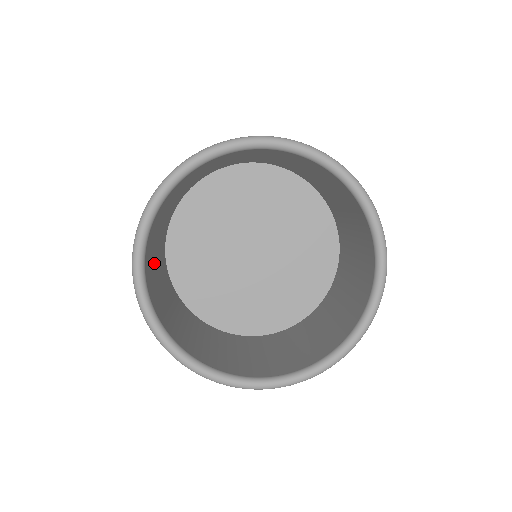
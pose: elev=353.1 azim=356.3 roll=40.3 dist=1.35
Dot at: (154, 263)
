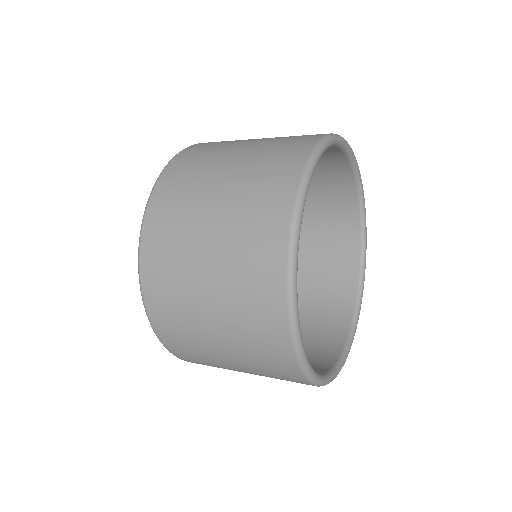
Dot at: occluded
